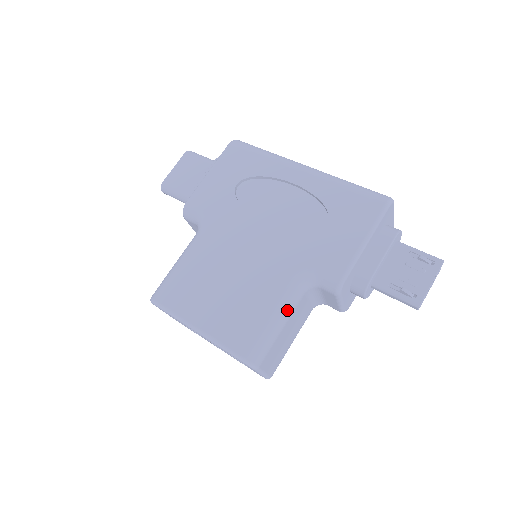
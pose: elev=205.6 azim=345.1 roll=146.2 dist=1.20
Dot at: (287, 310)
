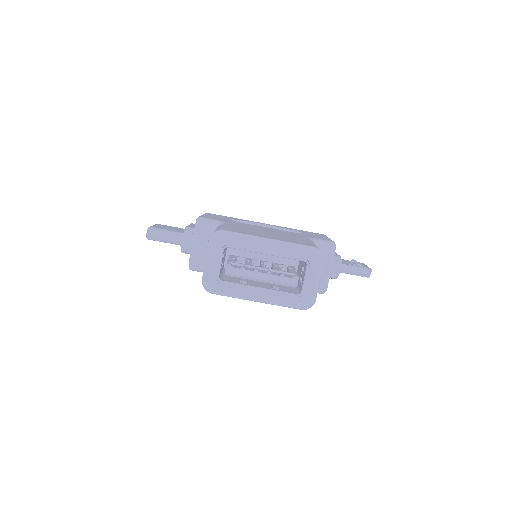
Dot at: occluded
